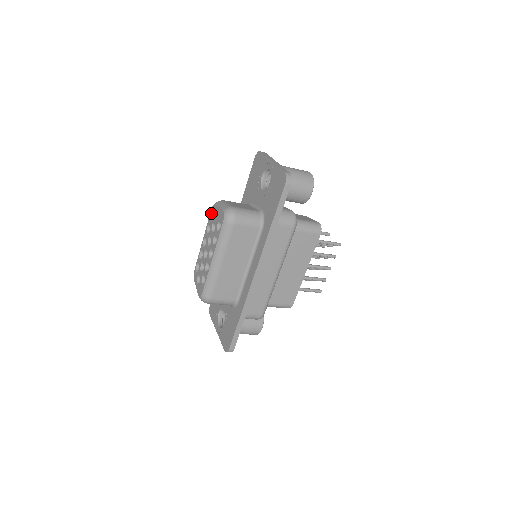
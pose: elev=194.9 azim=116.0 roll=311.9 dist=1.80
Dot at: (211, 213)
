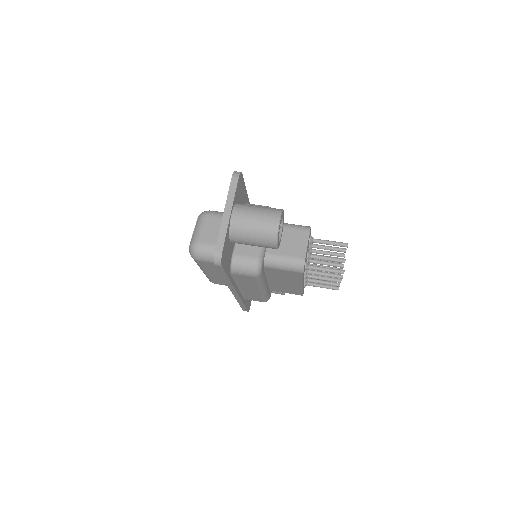
Dot at: occluded
